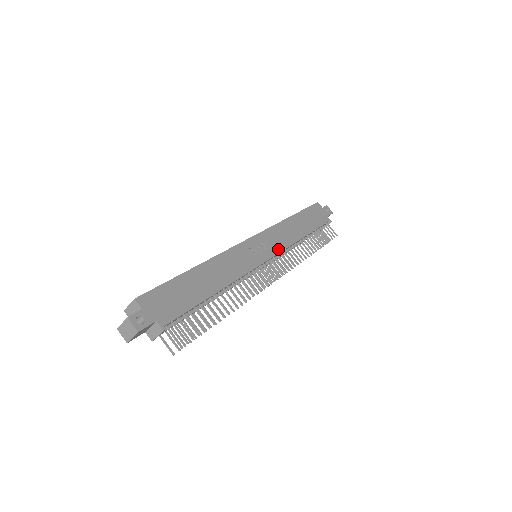
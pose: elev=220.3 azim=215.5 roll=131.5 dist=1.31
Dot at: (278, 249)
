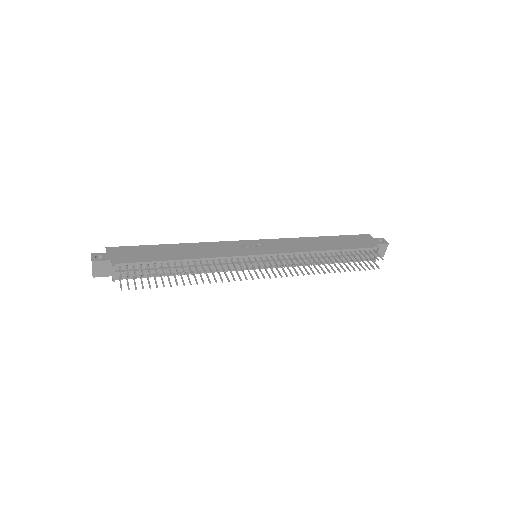
Dot at: (280, 251)
